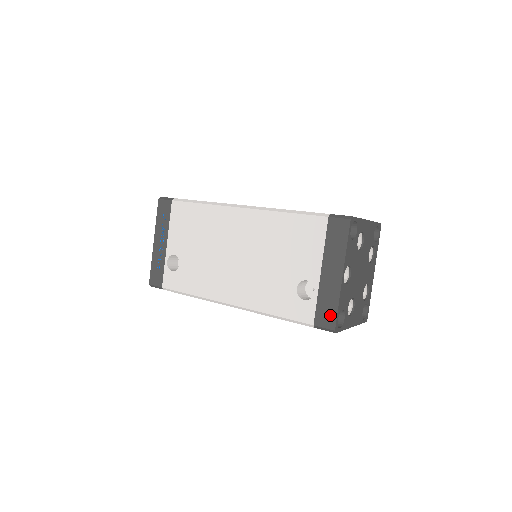
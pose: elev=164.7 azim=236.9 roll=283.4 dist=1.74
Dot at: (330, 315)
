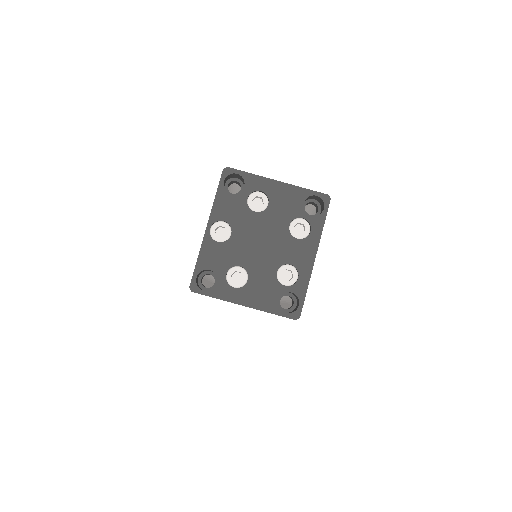
Dot at: occluded
